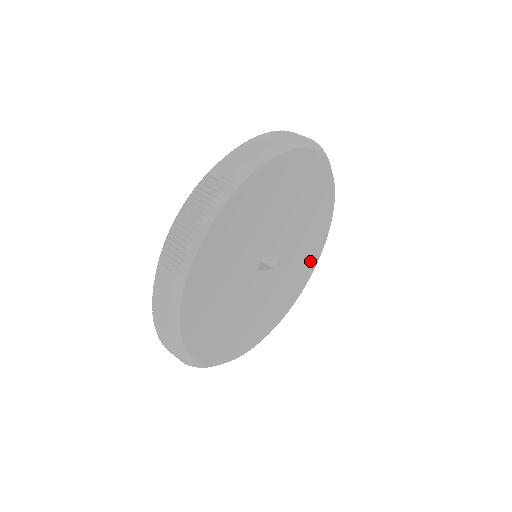
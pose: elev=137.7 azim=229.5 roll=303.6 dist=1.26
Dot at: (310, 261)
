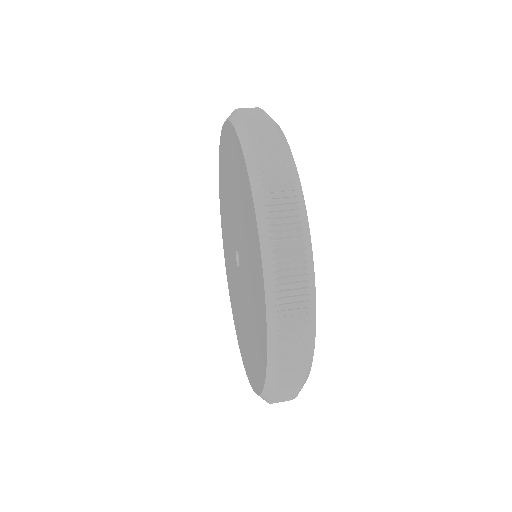
Dot at: occluded
